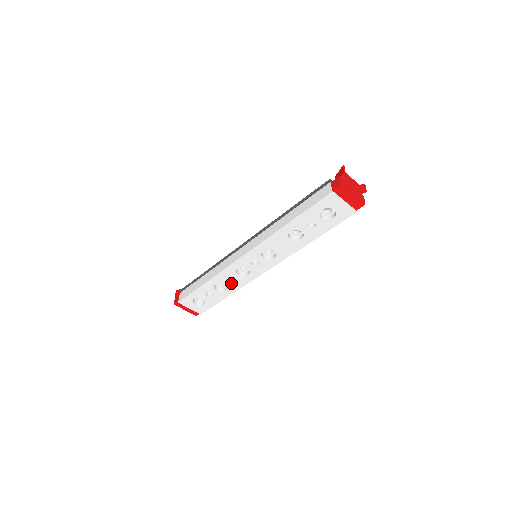
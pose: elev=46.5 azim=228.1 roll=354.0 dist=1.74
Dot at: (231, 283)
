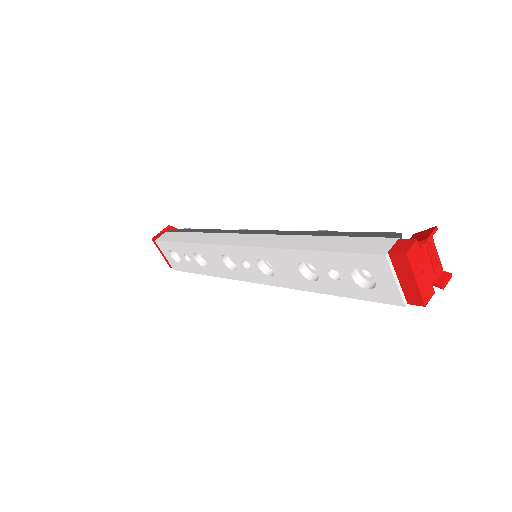
Dot at: (213, 264)
